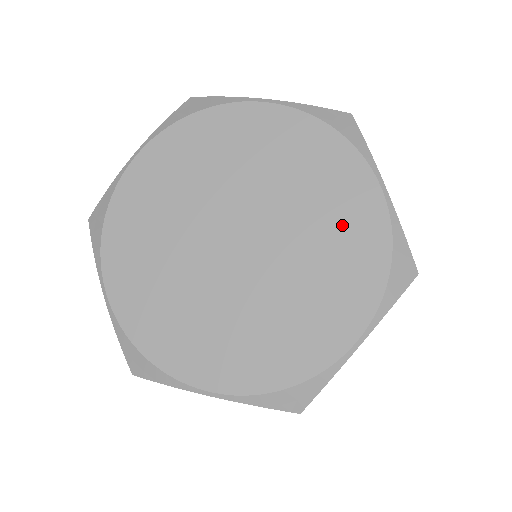
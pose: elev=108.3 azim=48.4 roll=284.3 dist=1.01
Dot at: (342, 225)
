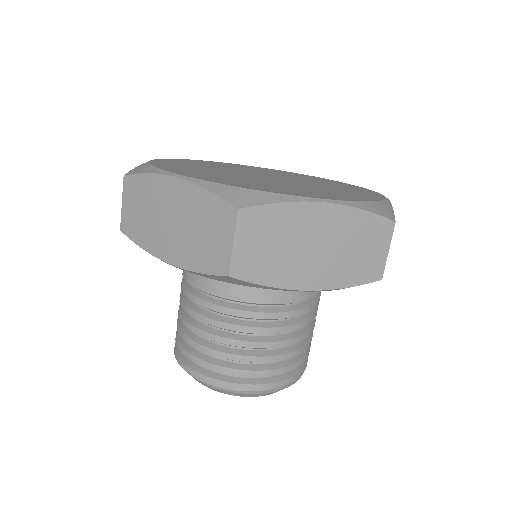
Dot at: (322, 181)
